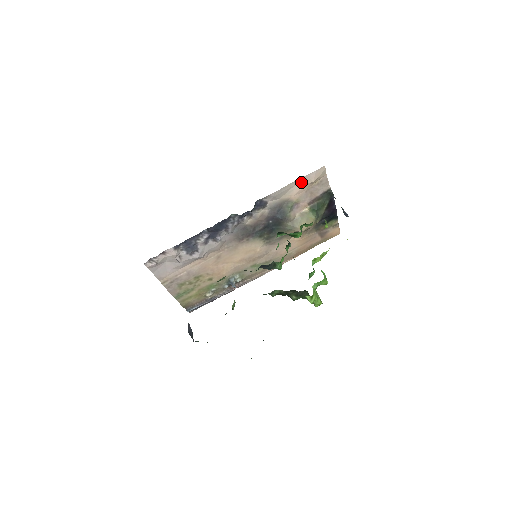
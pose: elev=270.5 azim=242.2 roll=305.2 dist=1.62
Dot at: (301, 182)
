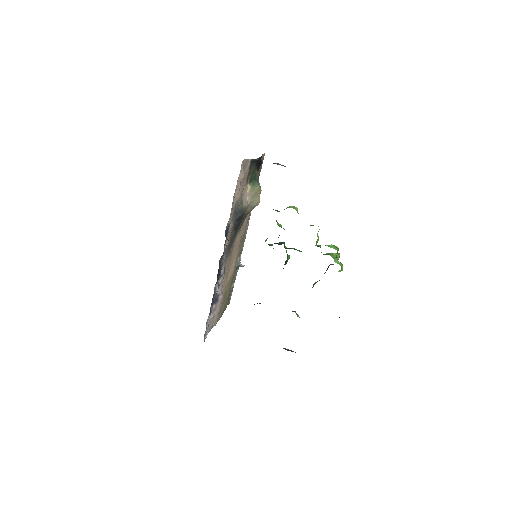
Dot at: (237, 188)
